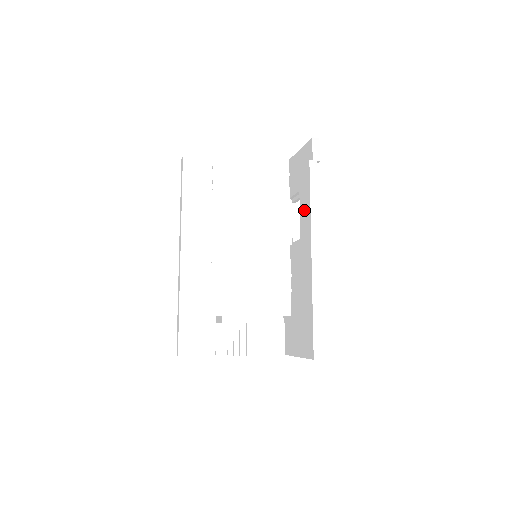
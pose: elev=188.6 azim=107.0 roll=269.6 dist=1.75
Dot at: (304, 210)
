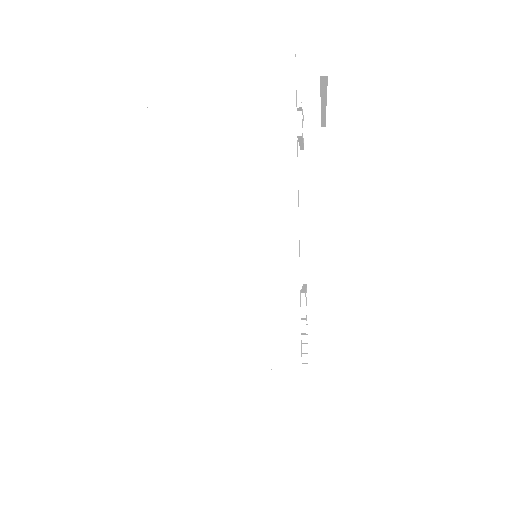
Dot at: occluded
